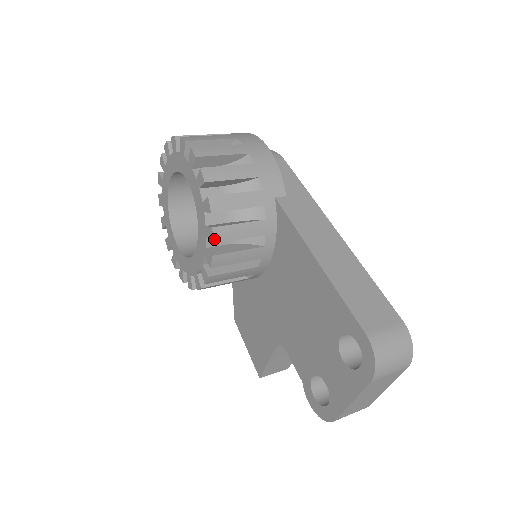
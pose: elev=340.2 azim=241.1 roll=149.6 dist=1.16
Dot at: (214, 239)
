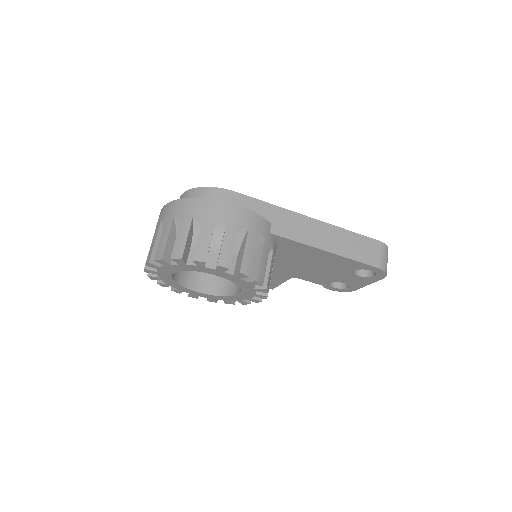
Dot at: occluded
